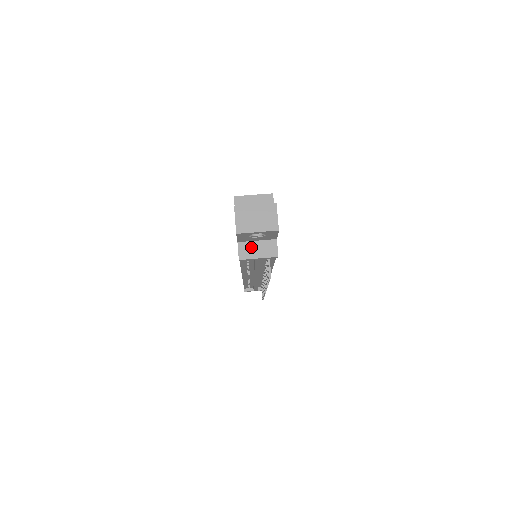
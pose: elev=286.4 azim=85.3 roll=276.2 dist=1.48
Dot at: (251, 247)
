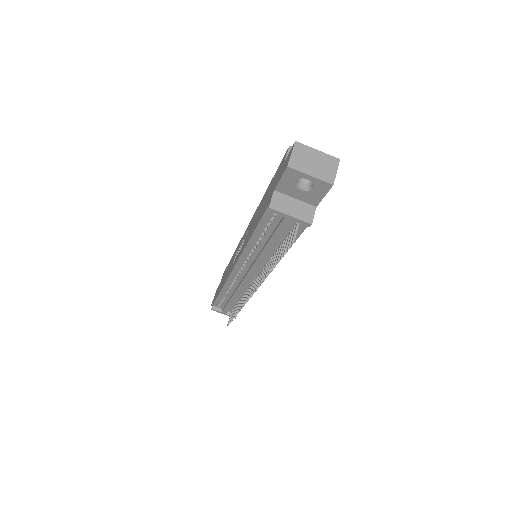
Dot at: (287, 201)
